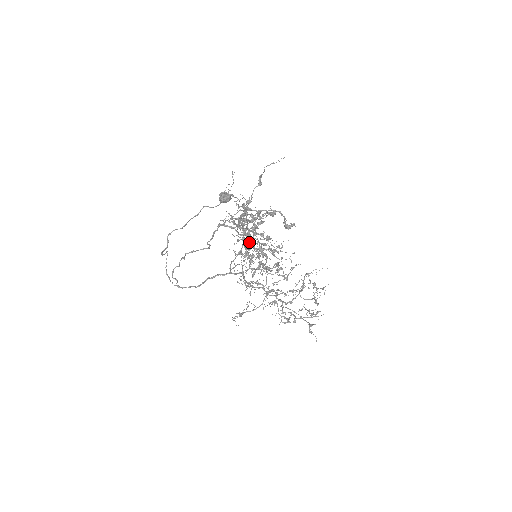
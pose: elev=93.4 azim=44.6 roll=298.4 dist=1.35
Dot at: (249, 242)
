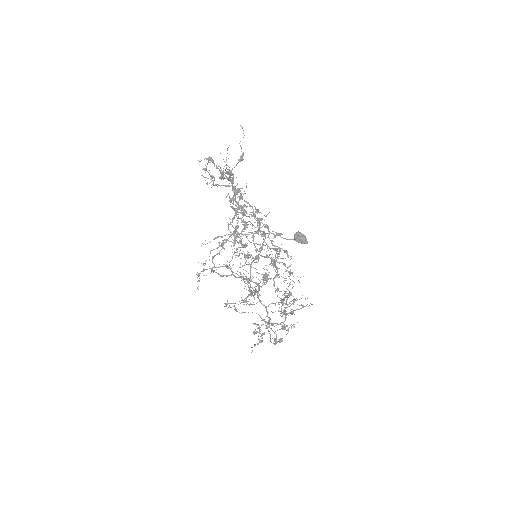
Dot at: (261, 246)
